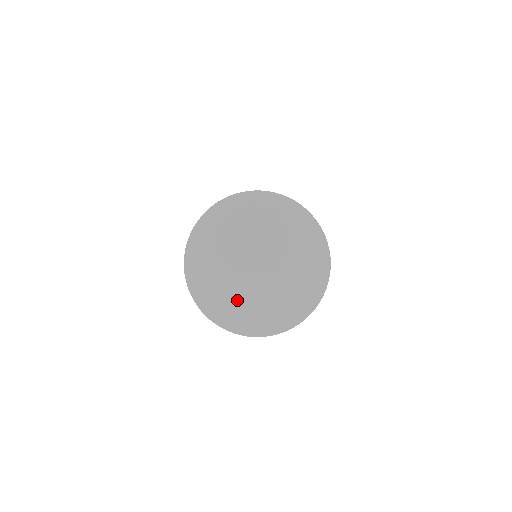
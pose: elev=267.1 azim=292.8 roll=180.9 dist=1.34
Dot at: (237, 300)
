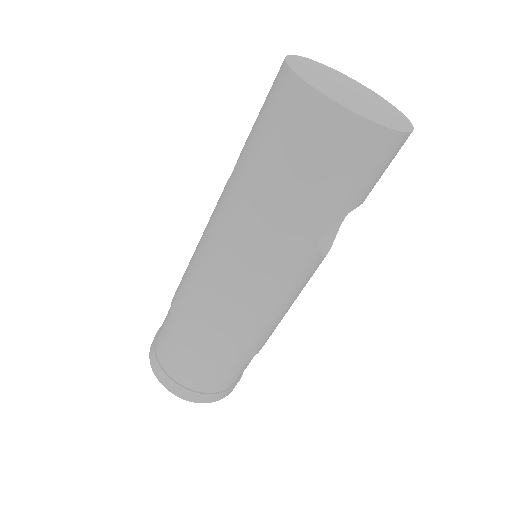
Dot at: (332, 90)
